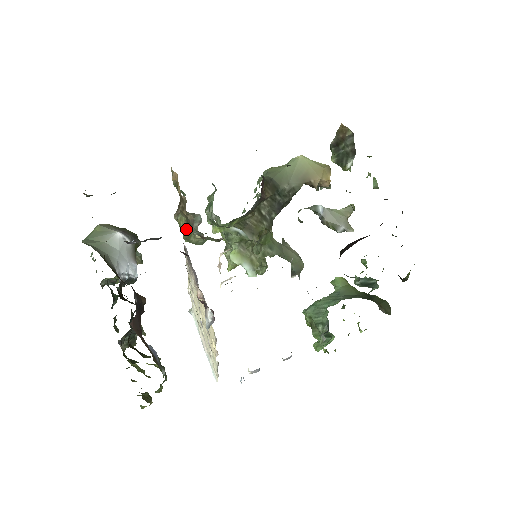
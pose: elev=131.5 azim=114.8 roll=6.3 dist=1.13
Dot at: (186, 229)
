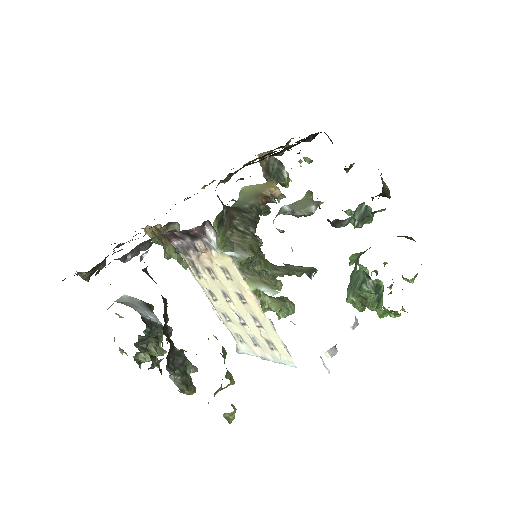
Dot at: (177, 253)
